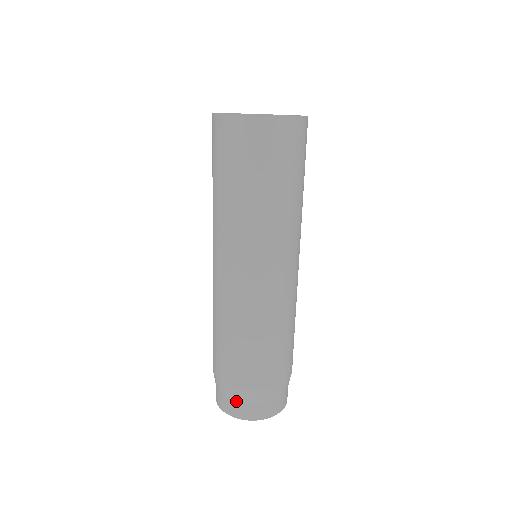
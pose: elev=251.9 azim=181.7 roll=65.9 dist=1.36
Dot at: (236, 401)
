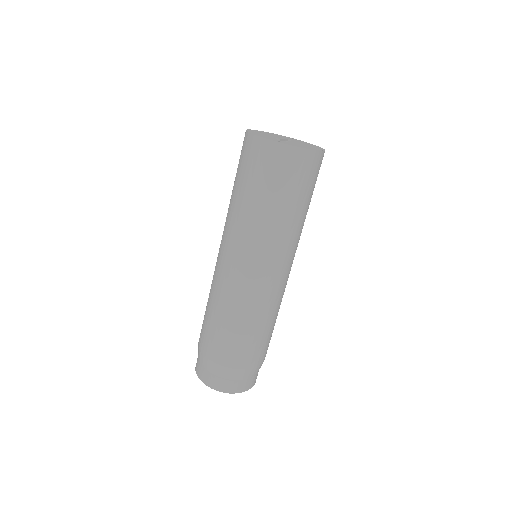
Dot at: (241, 379)
